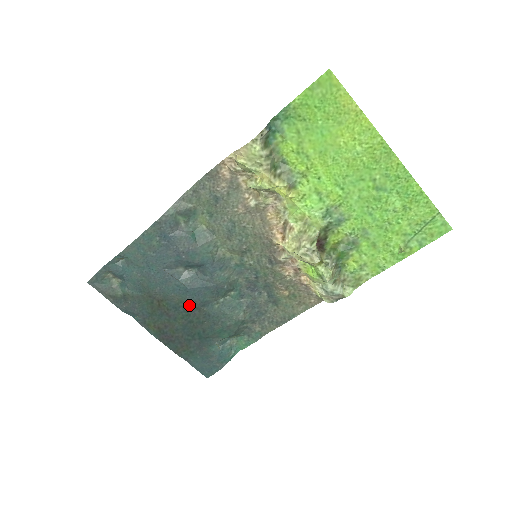
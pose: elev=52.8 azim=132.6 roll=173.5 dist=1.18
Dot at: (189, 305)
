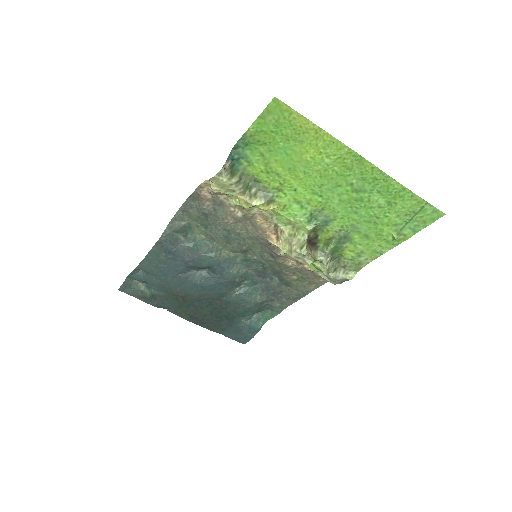
Dot at: (209, 297)
